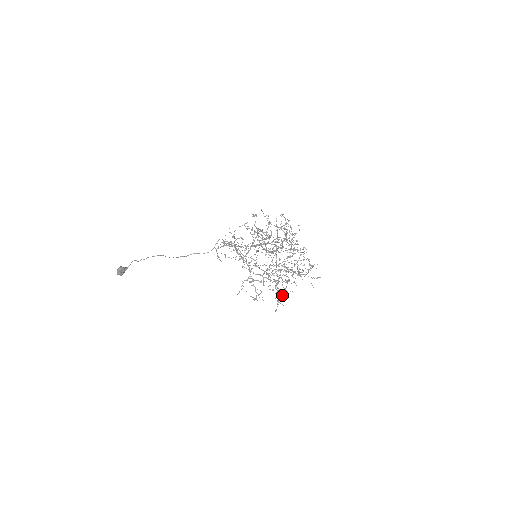
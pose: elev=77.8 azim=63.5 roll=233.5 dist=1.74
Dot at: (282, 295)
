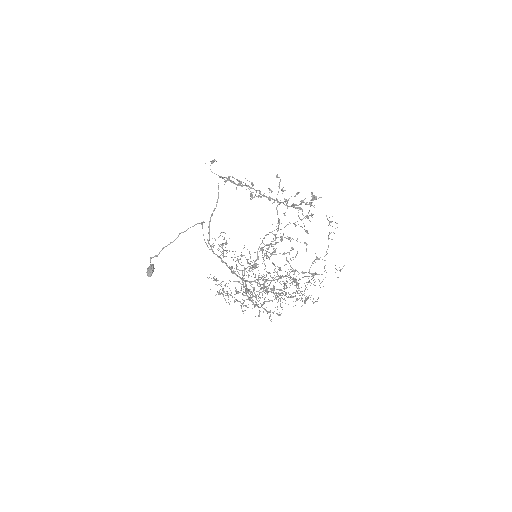
Dot at: occluded
